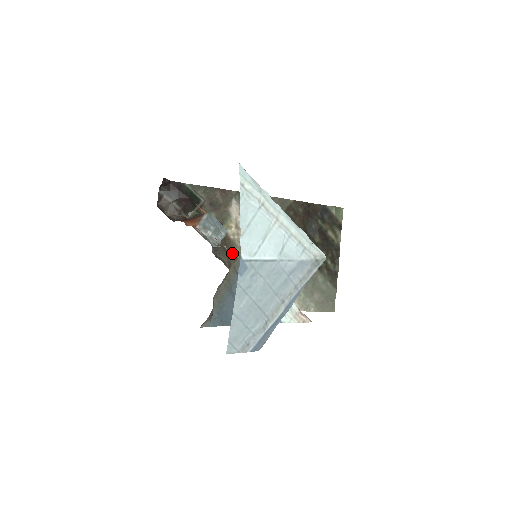
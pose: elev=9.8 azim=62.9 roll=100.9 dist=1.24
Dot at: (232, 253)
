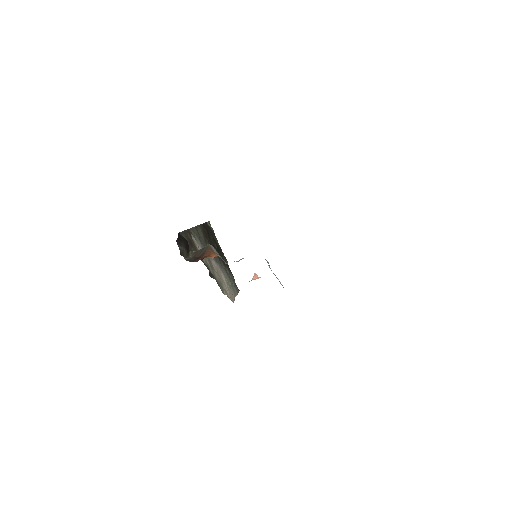
Dot at: (211, 273)
